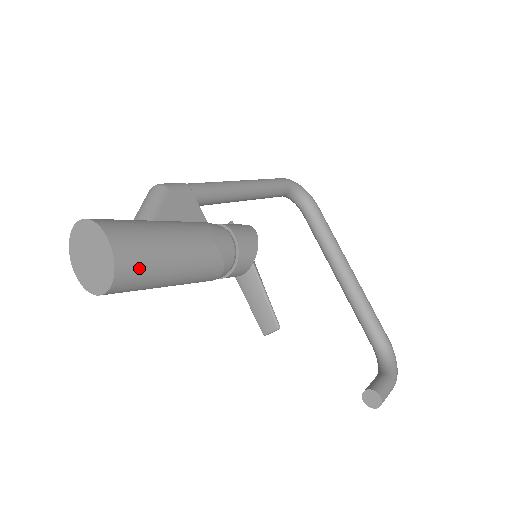
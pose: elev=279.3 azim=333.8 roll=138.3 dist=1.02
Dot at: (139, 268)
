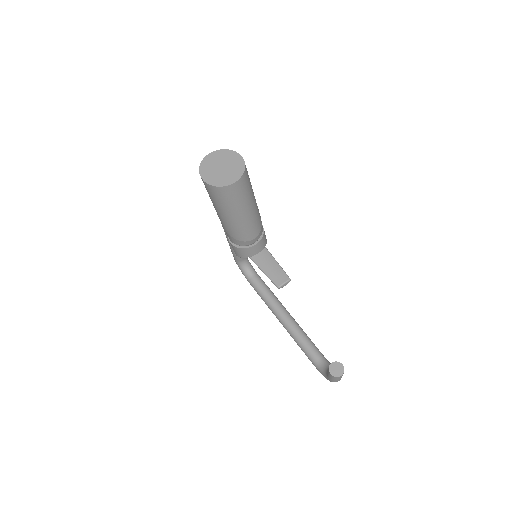
Dot at: (248, 181)
